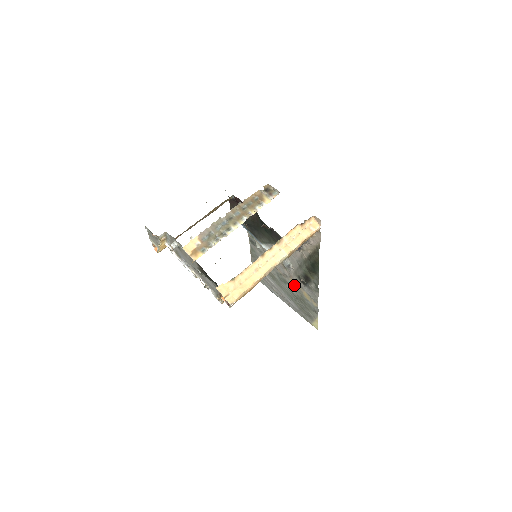
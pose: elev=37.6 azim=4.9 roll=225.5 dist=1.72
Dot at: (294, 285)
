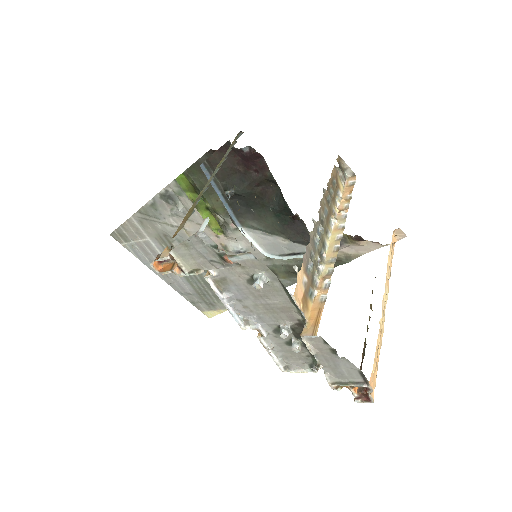
Dot at: occluded
